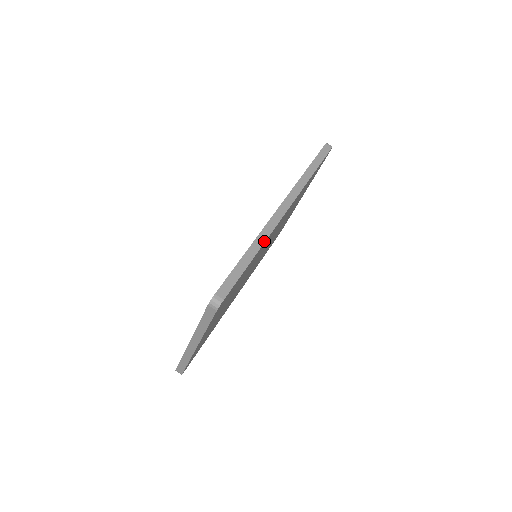
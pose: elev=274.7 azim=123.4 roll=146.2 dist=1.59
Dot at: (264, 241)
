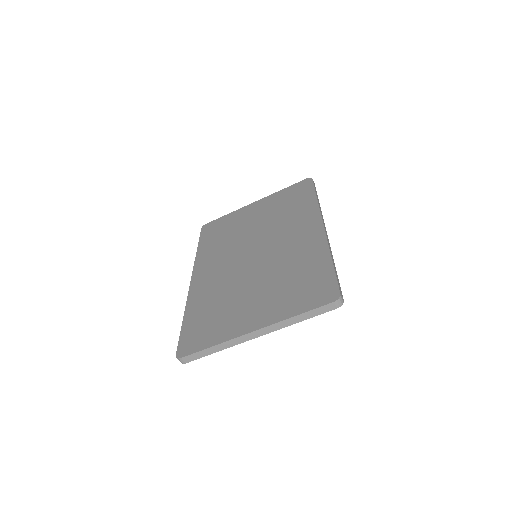
Dot at: occluded
